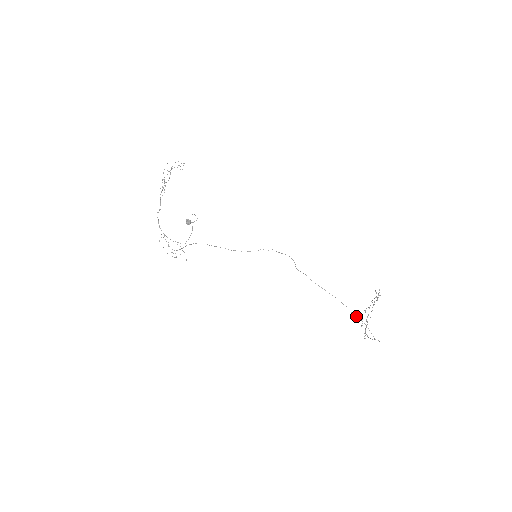
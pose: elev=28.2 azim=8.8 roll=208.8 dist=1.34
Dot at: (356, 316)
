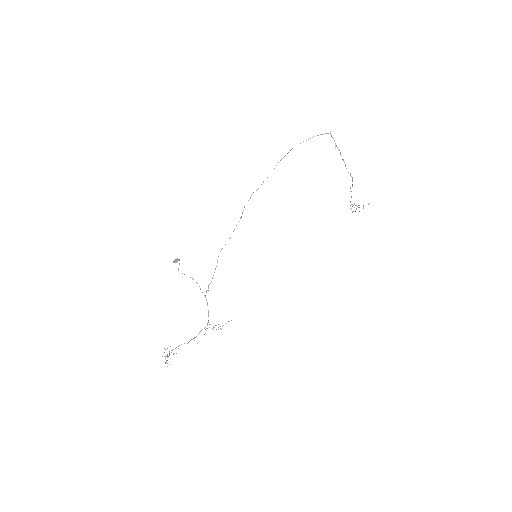
Dot at: occluded
